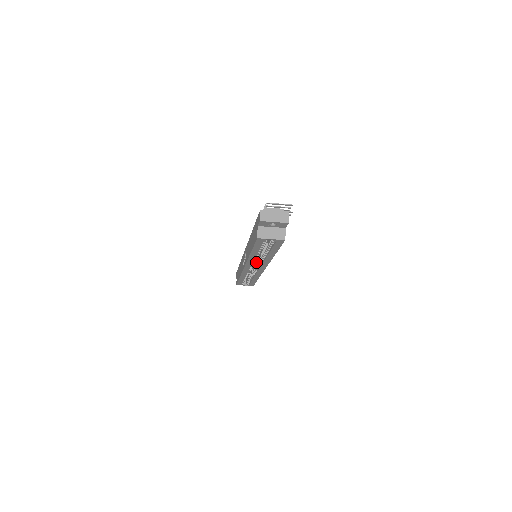
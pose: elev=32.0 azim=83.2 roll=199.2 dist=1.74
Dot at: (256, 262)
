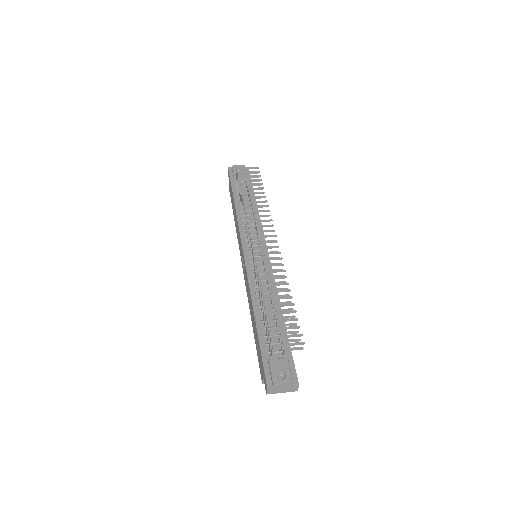
Dot at: occluded
